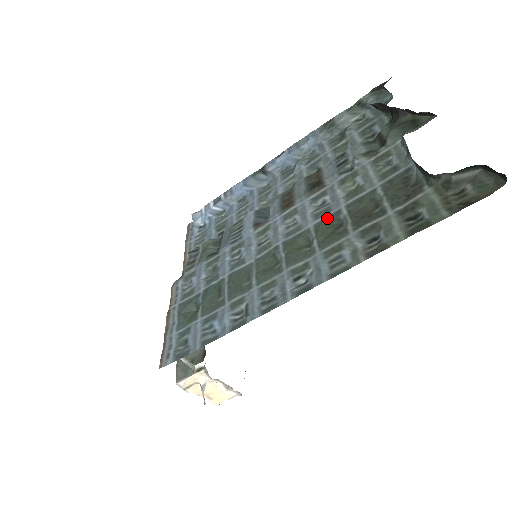
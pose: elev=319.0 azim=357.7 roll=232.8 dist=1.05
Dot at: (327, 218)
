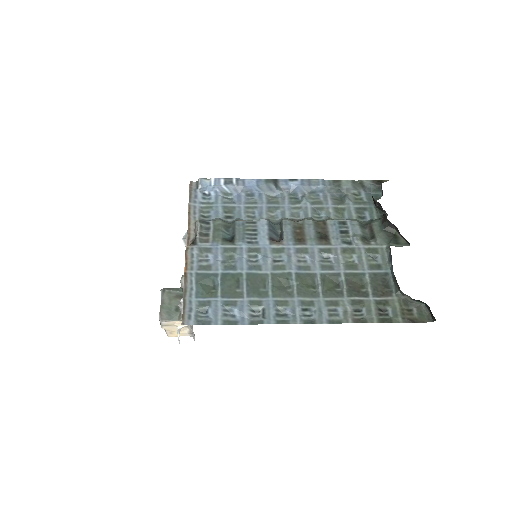
Dot at: (330, 274)
